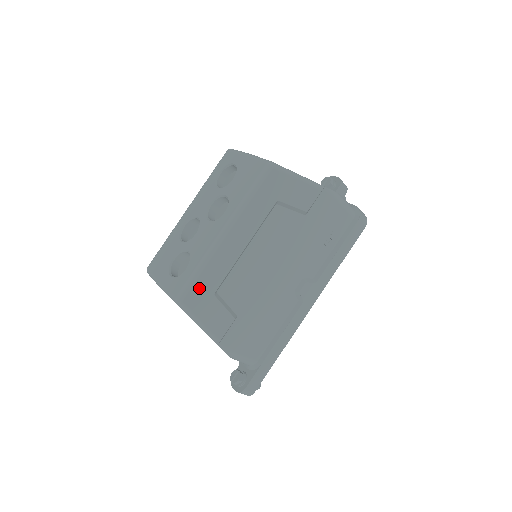
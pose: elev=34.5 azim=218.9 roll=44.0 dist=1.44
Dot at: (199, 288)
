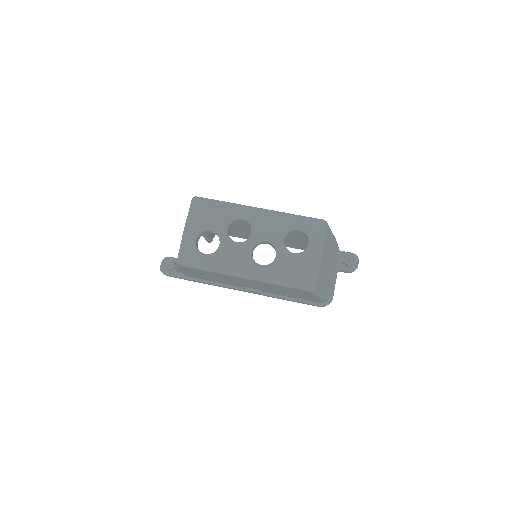
Dot at: (197, 270)
